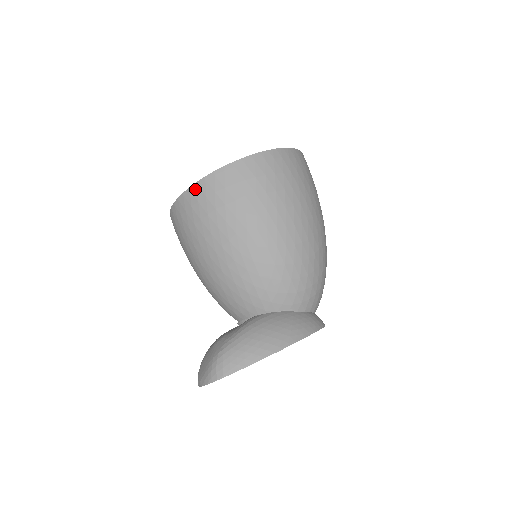
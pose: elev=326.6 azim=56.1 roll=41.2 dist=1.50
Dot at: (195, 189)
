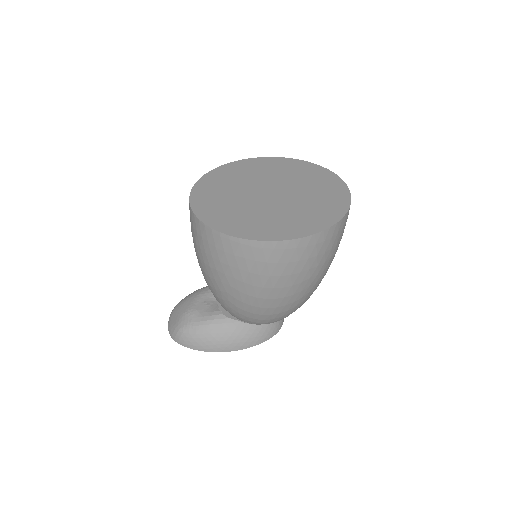
Dot at: (202, 227)
